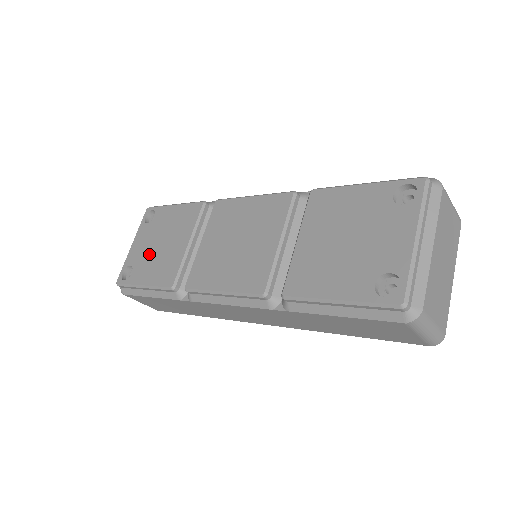
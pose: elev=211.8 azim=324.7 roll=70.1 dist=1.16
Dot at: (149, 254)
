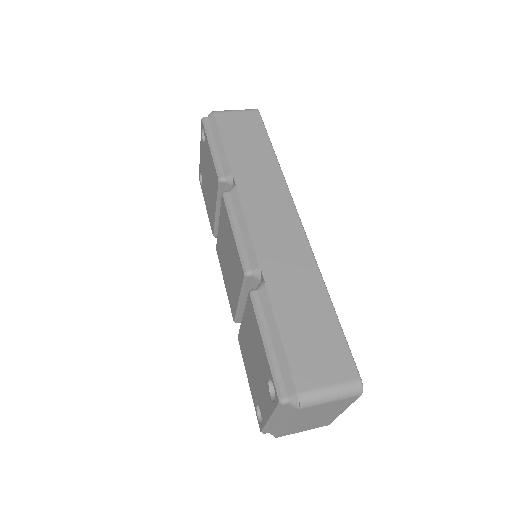
Dot at: (205, 181)
